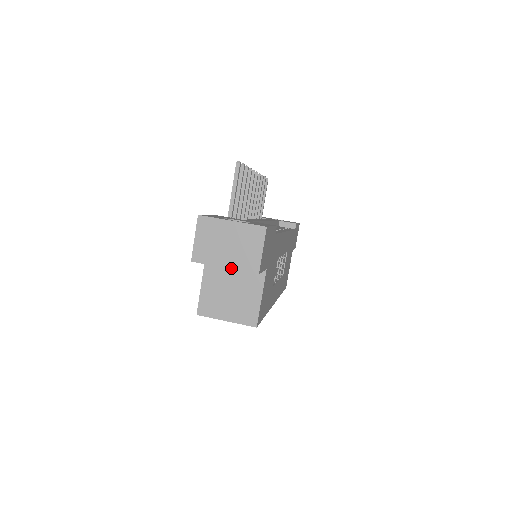
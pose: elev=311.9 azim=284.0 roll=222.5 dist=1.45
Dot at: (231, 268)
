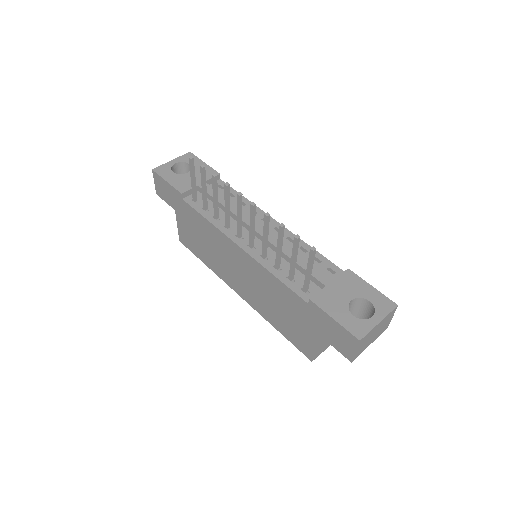
Dot at: occluded
